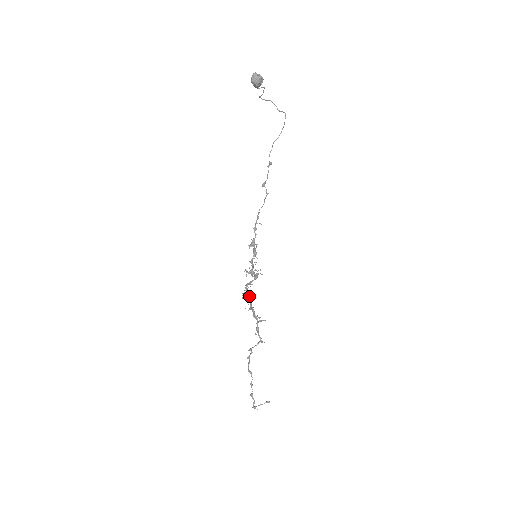
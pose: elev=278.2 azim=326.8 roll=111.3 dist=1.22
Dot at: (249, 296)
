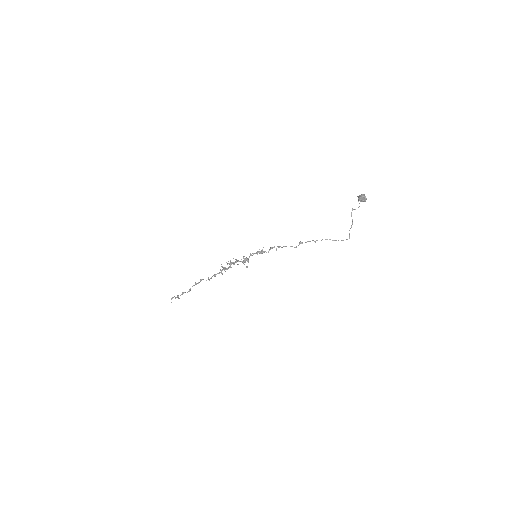
Dot at: occluded
